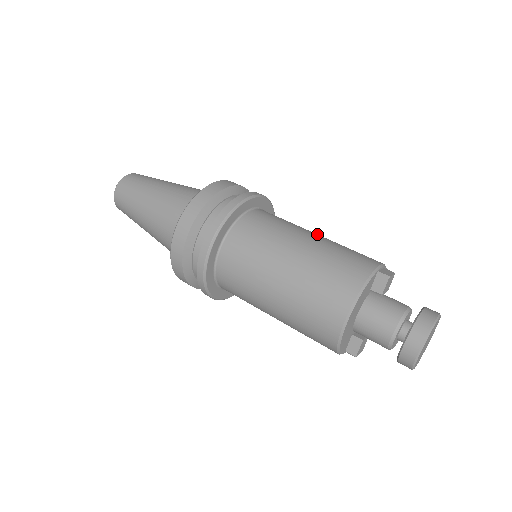
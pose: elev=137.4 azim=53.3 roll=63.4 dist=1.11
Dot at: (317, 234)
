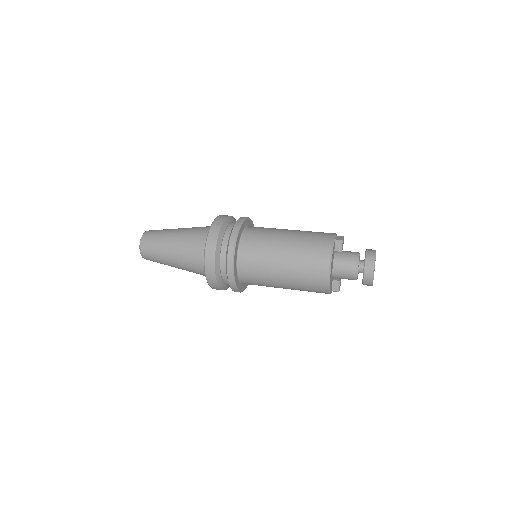
Dot at: (290, 230)
